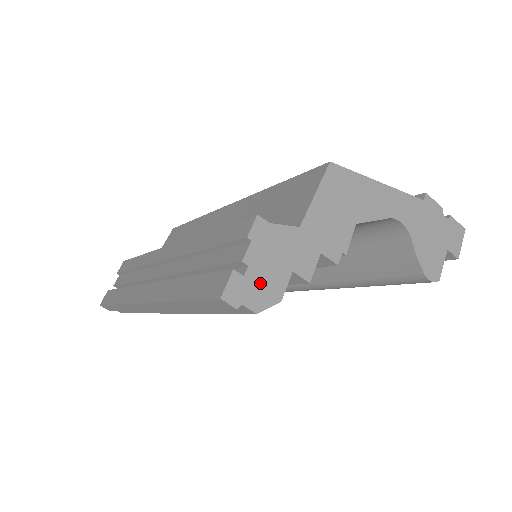
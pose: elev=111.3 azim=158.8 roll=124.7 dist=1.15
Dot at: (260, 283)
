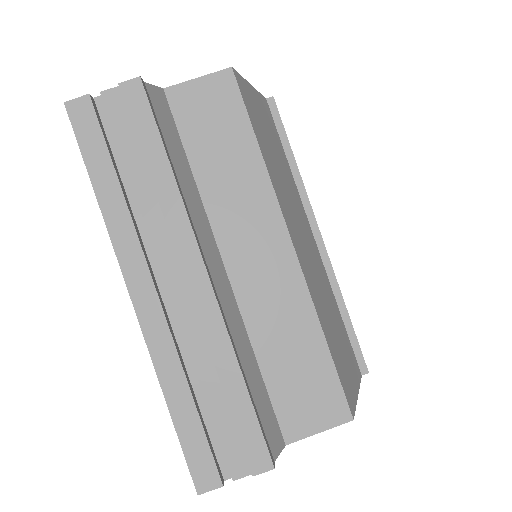
Dot at: occluded
